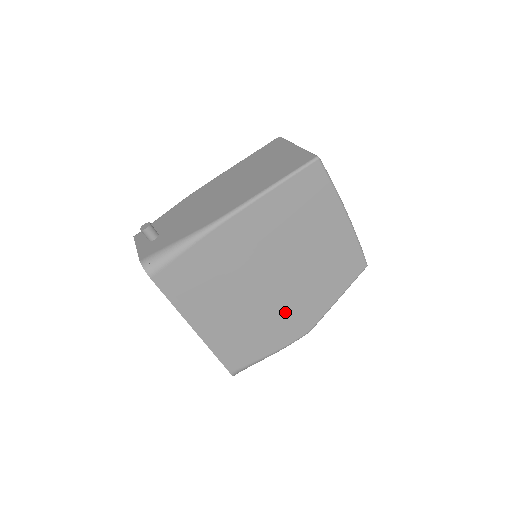
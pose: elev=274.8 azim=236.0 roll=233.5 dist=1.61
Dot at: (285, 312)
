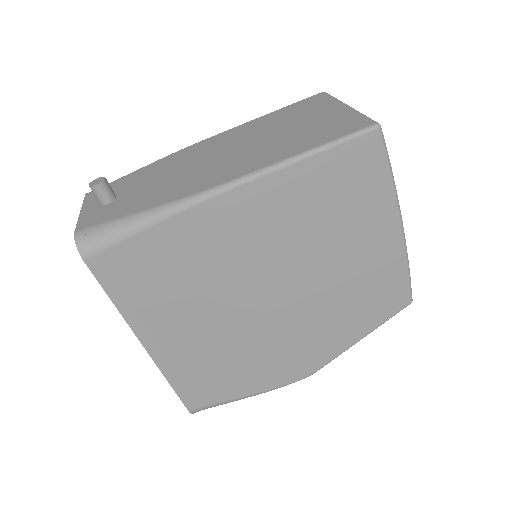
Dot at: (280, 345)
